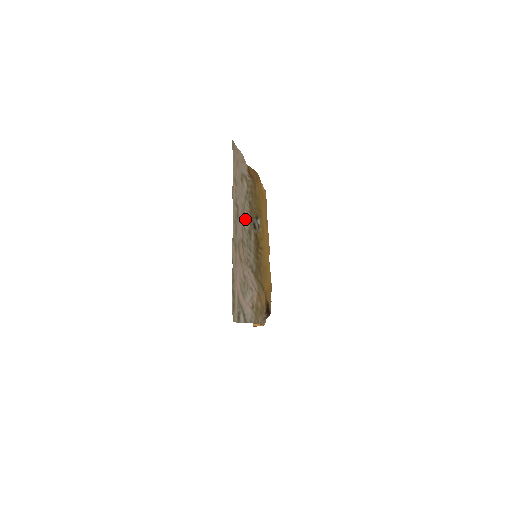
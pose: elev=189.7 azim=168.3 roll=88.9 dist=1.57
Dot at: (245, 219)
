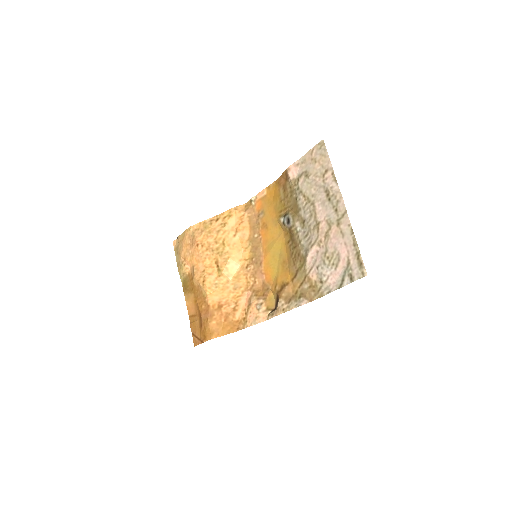
Dot at: (307, 208)
